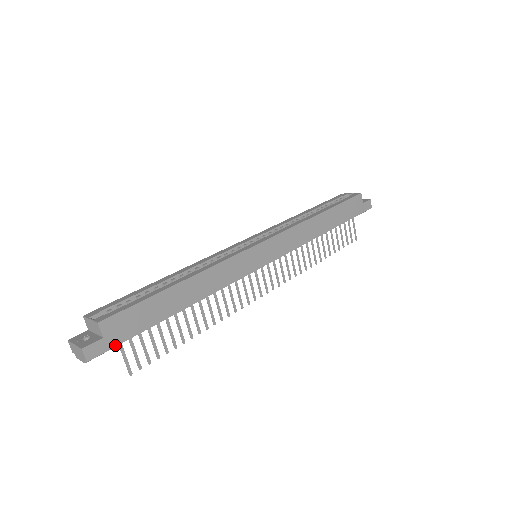
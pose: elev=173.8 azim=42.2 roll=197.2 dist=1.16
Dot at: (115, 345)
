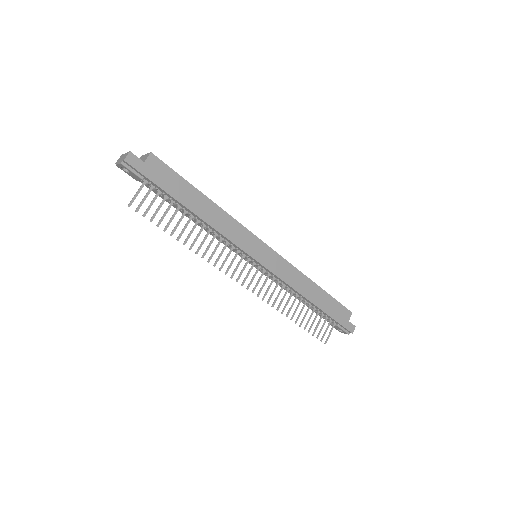
Dot at: (144, 174)
